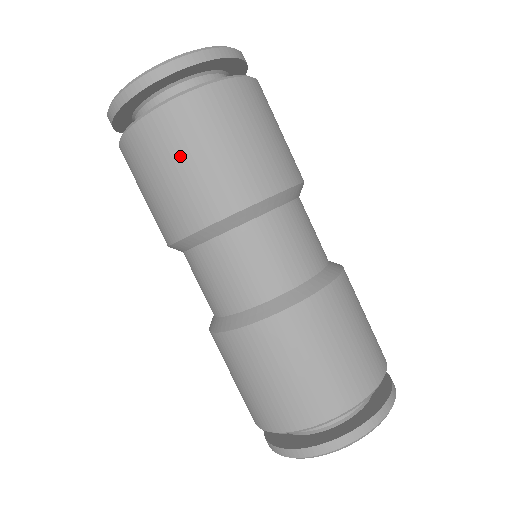
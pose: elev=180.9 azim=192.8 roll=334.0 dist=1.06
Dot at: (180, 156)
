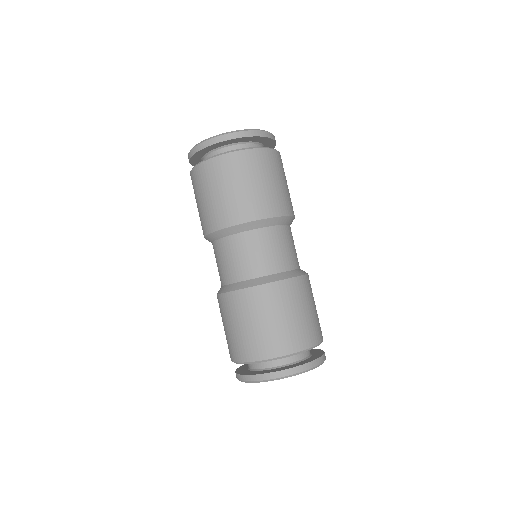
Dot at: (271, 176)
